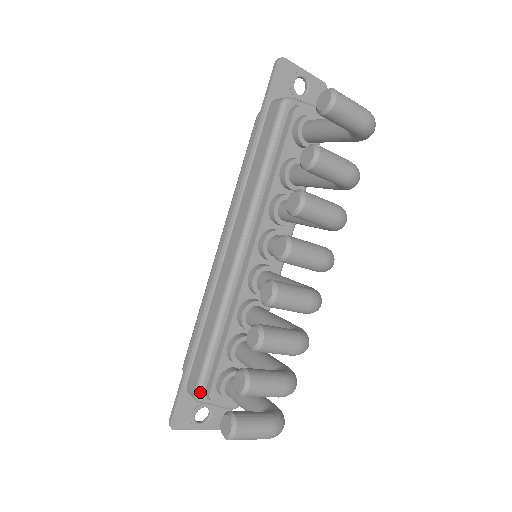
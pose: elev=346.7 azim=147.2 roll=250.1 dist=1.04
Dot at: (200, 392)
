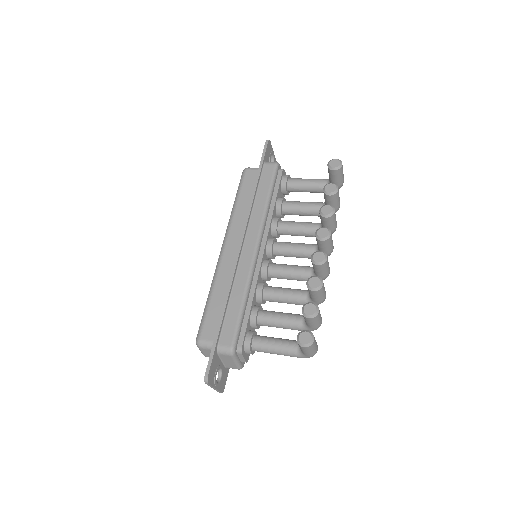
Dot at: (235, 346)
